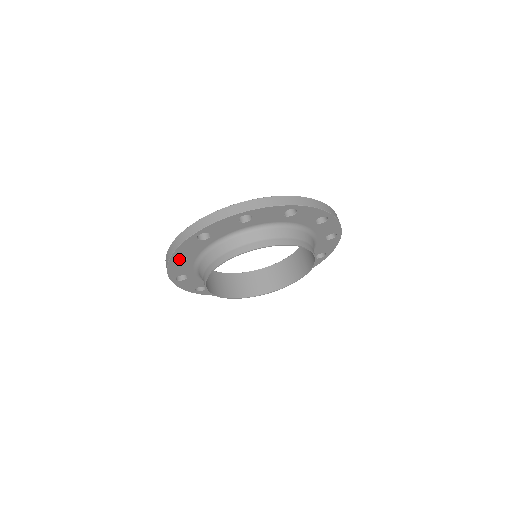
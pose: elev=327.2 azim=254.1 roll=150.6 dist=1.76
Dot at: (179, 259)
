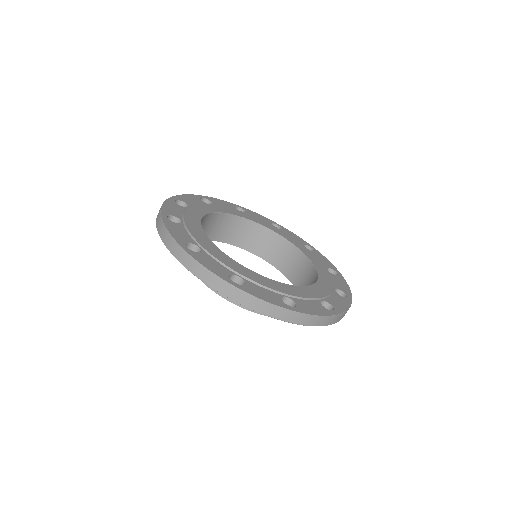
Dot at: occluded
